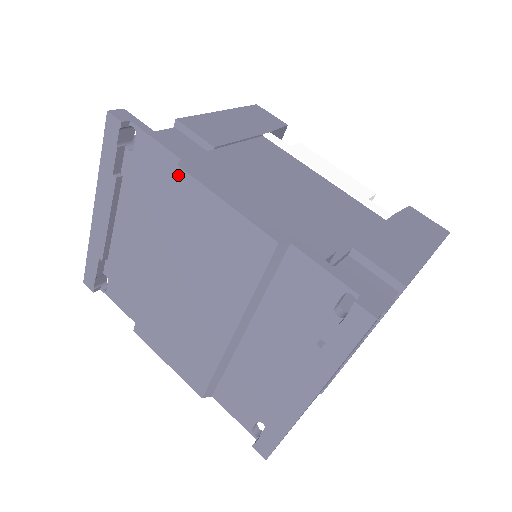
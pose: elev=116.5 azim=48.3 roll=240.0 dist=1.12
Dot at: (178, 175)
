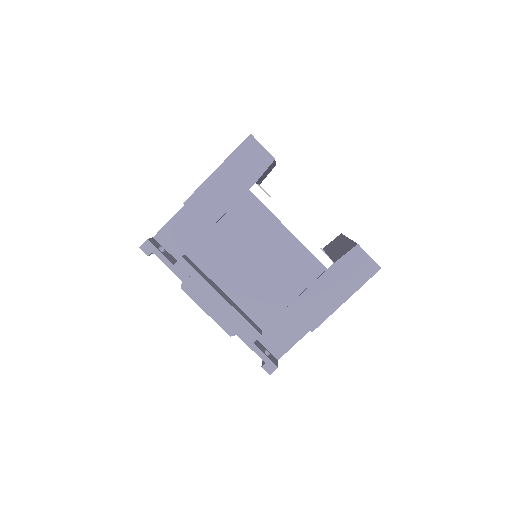
Dot at: (183, 289)
